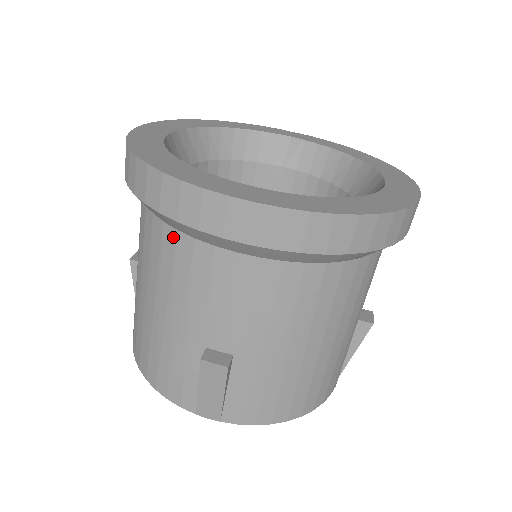
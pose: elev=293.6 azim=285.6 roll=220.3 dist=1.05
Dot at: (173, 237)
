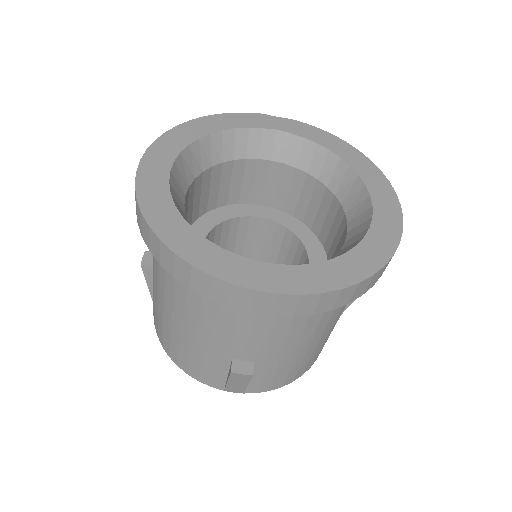
Dot at: (199, 294)
